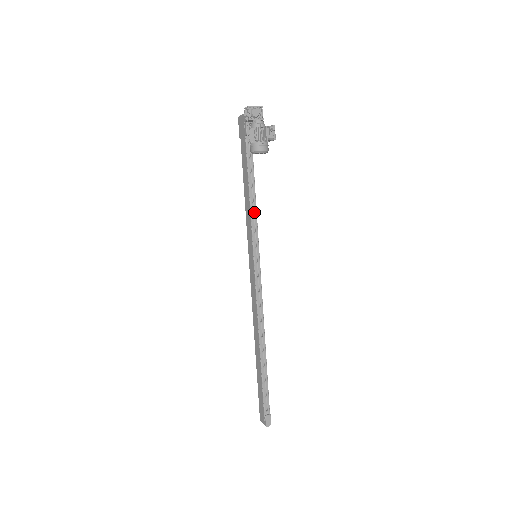
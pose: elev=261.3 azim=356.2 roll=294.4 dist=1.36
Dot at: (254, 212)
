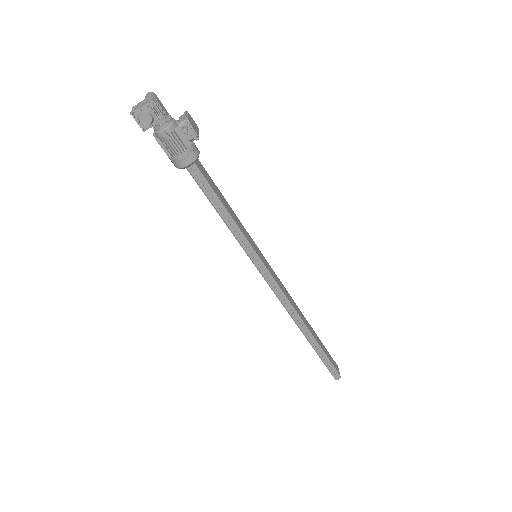
Dot at: (227, 217)
